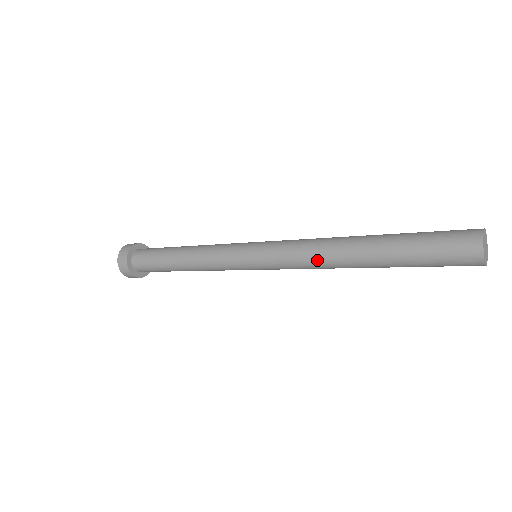
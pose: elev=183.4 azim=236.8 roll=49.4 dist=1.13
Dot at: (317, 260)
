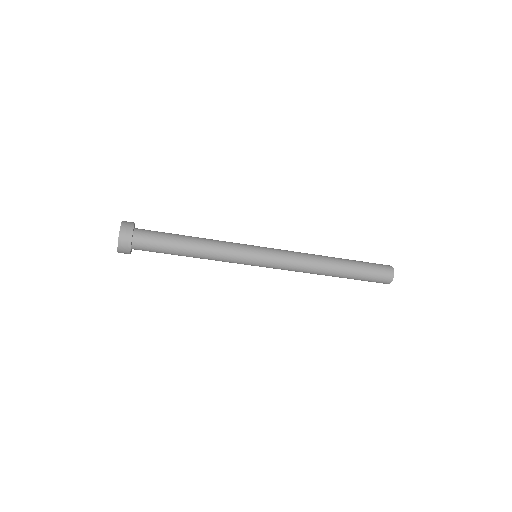
Dot at: (307, 270)
